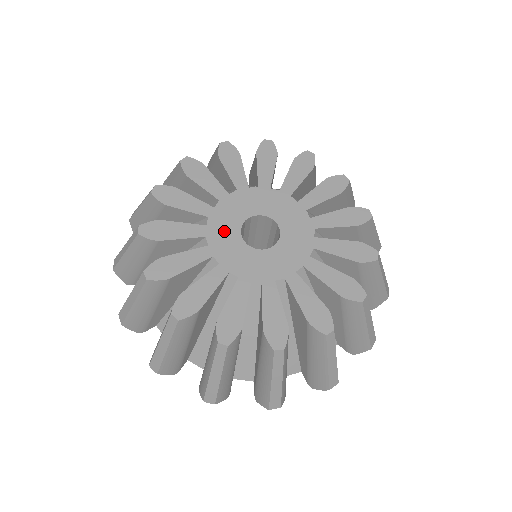
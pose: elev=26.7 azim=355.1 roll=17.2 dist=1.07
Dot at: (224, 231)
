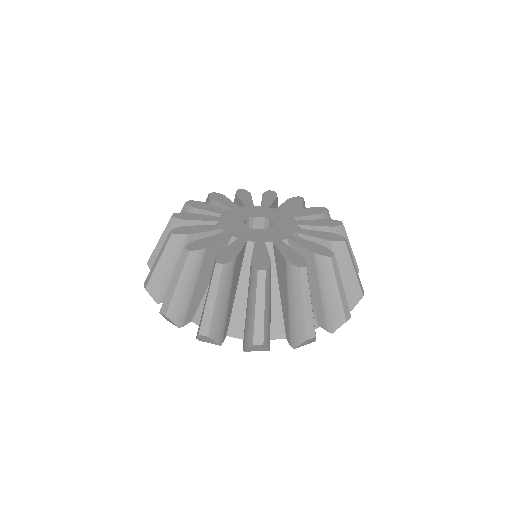
Dot at: (243, 213)
